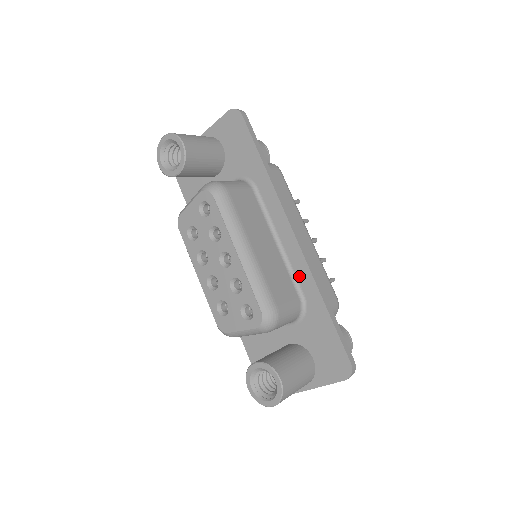
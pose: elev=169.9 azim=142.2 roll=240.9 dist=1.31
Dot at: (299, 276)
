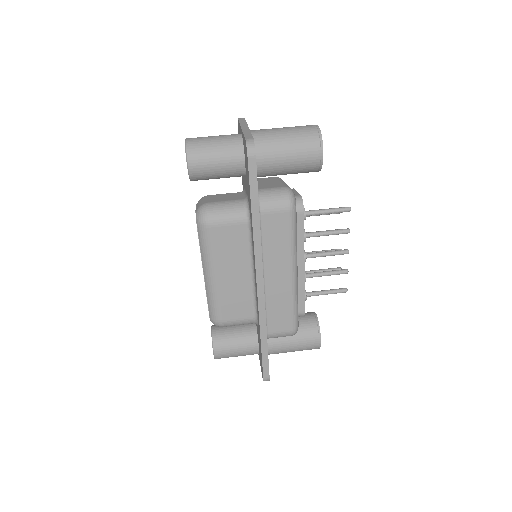
Dot at: (257, 306)
